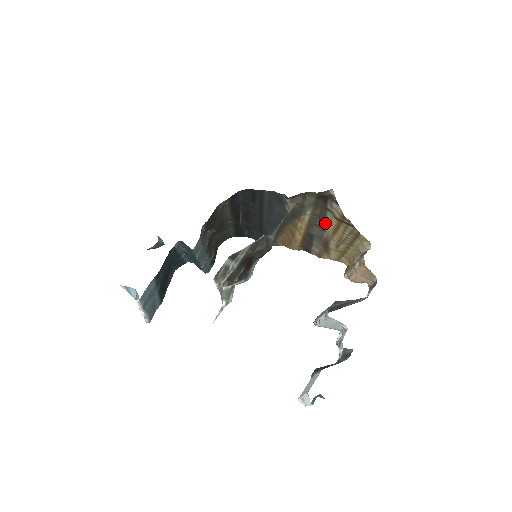
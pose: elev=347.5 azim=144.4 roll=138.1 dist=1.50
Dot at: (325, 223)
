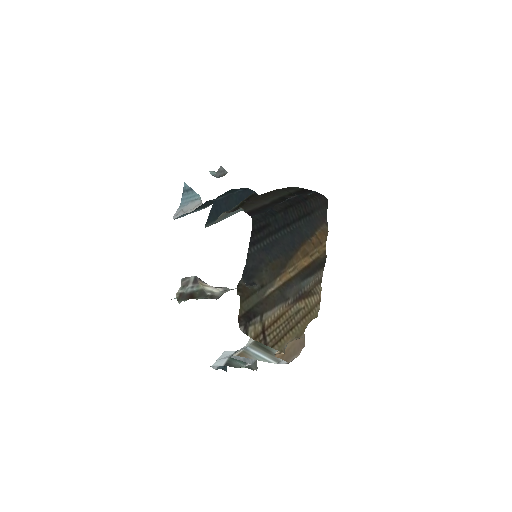
Dot at: (279, 305)
